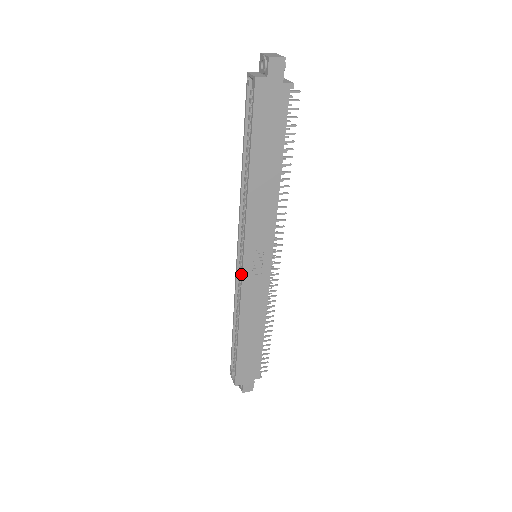
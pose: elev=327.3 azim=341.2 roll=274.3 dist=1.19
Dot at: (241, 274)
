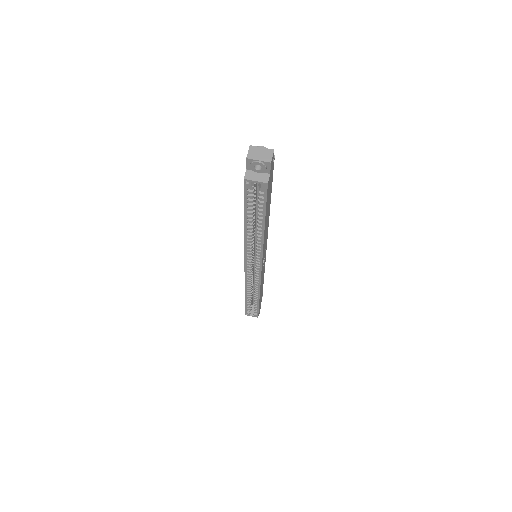
Dot at: (259, 275)
